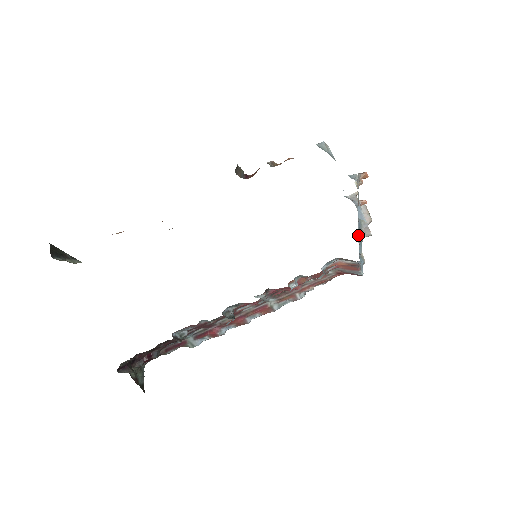
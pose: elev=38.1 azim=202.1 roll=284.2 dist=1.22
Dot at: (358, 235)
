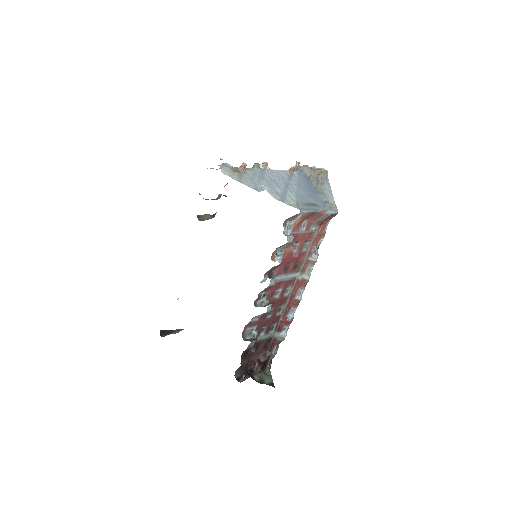
Dot at: (305, 192)
